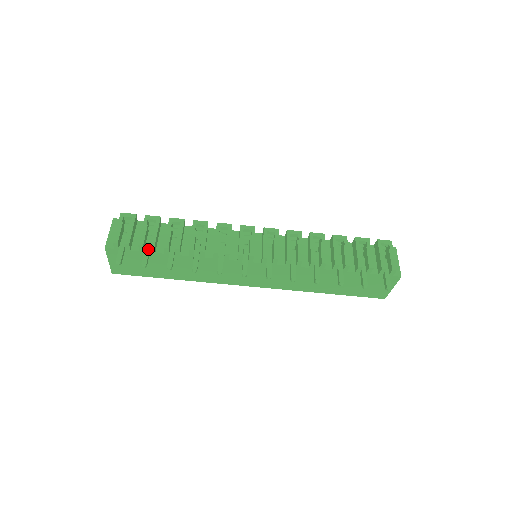
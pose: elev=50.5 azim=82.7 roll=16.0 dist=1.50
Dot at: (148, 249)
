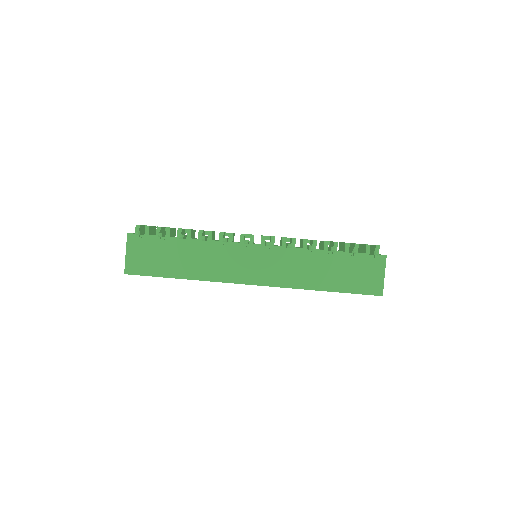
Dot at: (164, 233)
